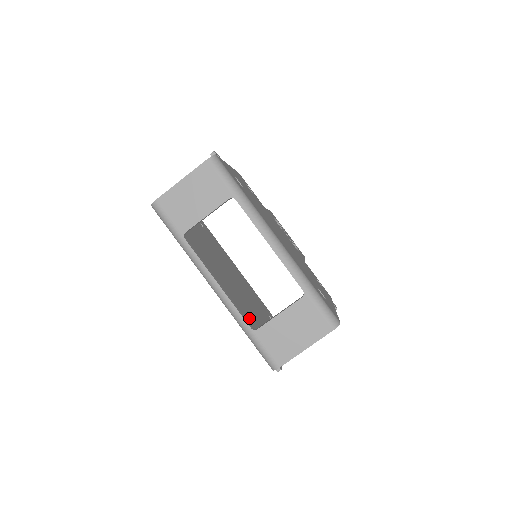
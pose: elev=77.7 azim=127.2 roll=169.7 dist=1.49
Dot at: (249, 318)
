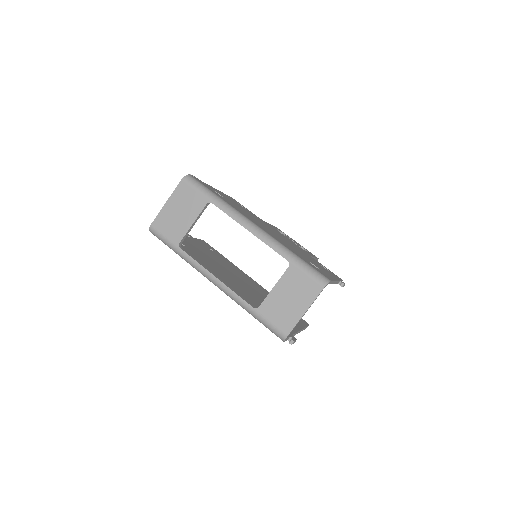
Dot at: (257, 306)
